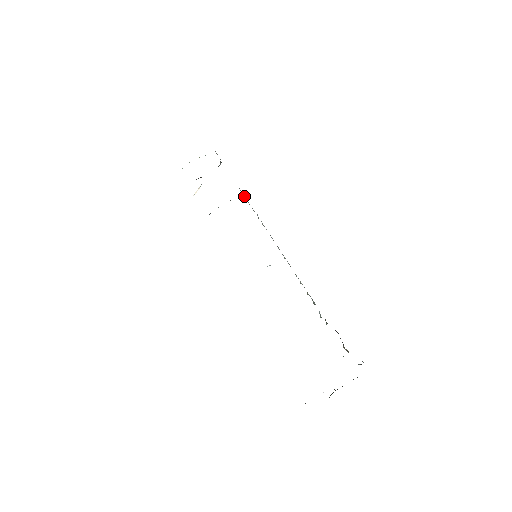
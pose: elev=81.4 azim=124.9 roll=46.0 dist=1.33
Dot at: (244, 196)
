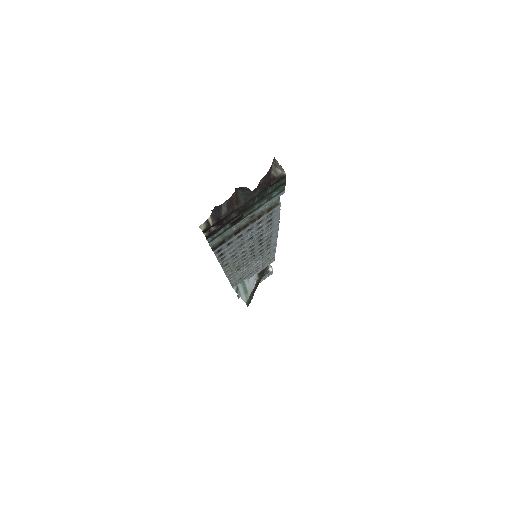
Dot at: occluded
